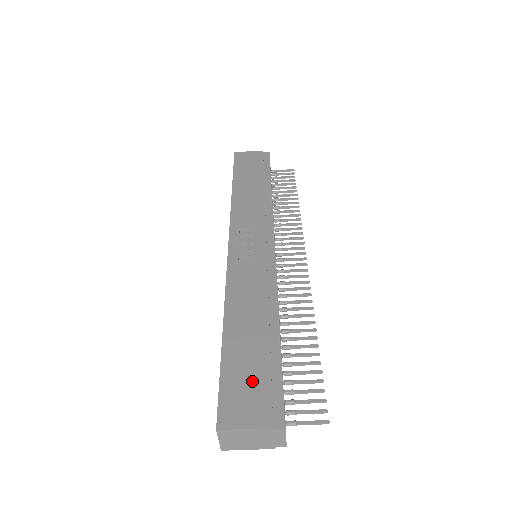
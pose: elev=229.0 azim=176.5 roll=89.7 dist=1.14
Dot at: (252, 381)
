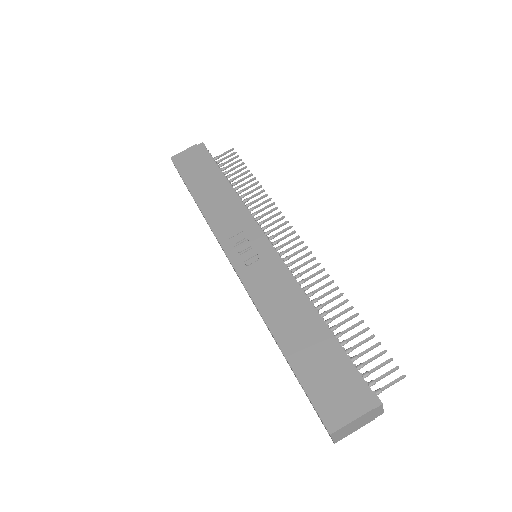
Dot at: (332, 378)
